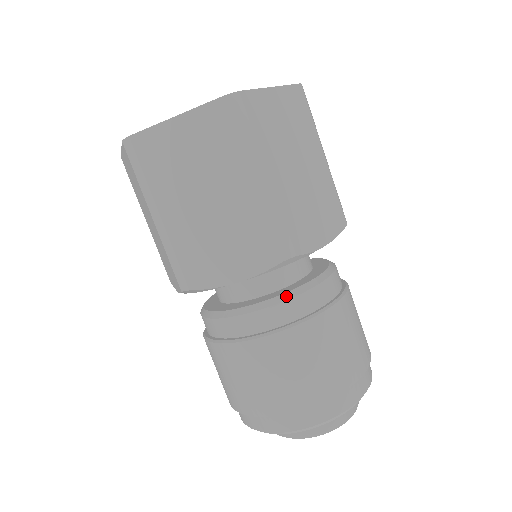
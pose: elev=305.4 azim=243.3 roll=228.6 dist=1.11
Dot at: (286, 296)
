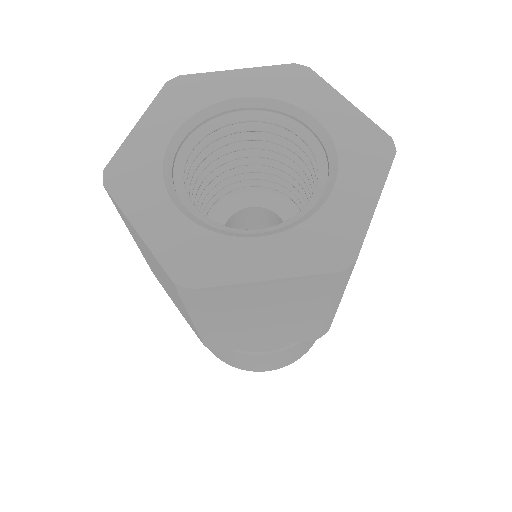
Dot at: occluded
